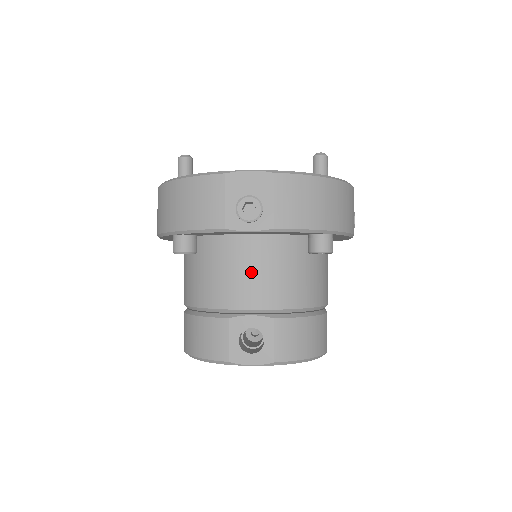
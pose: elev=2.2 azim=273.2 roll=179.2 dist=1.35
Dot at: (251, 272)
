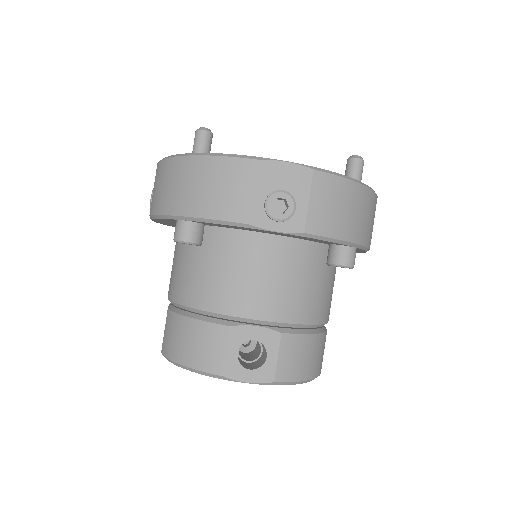
Dot at: (264, 277)
